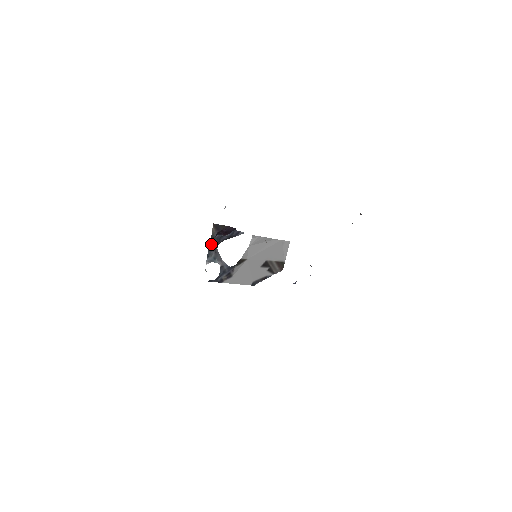
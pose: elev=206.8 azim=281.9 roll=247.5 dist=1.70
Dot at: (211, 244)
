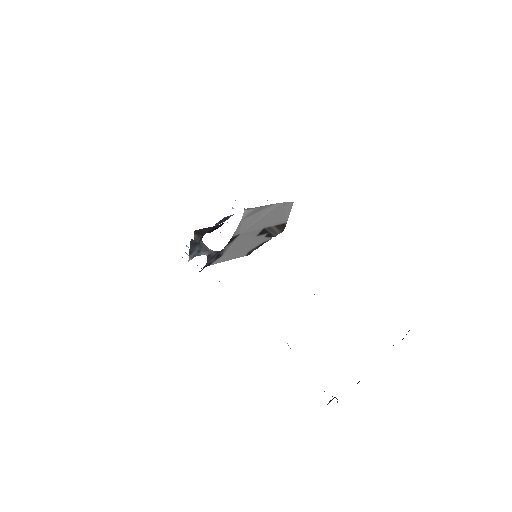
Dot at: occluded
